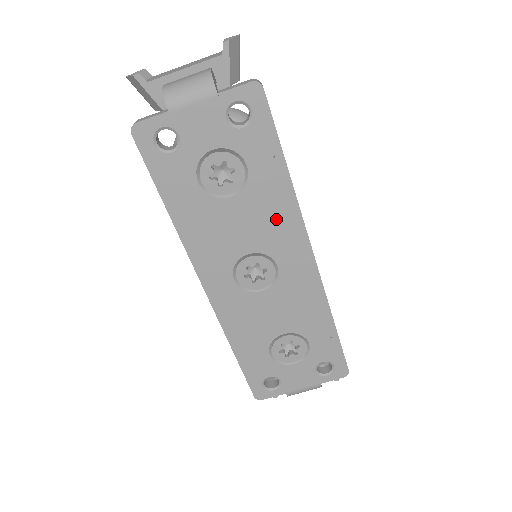
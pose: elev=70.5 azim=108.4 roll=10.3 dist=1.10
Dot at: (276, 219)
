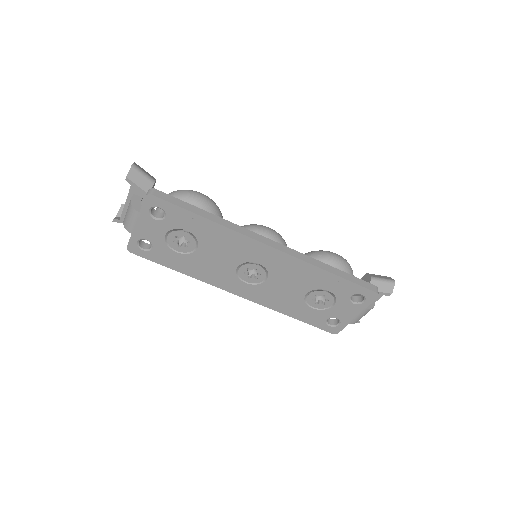
Dot at: (230, 243)
